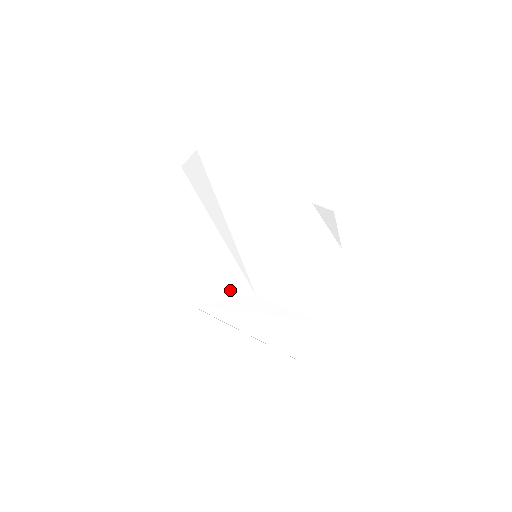
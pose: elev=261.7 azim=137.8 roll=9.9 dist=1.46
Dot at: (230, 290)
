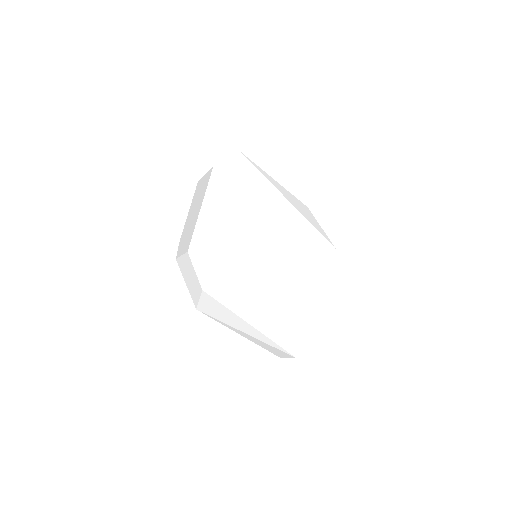
Dot at: (246, 275)
